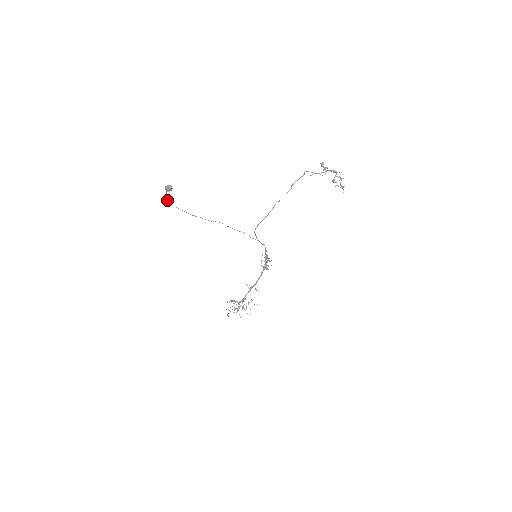
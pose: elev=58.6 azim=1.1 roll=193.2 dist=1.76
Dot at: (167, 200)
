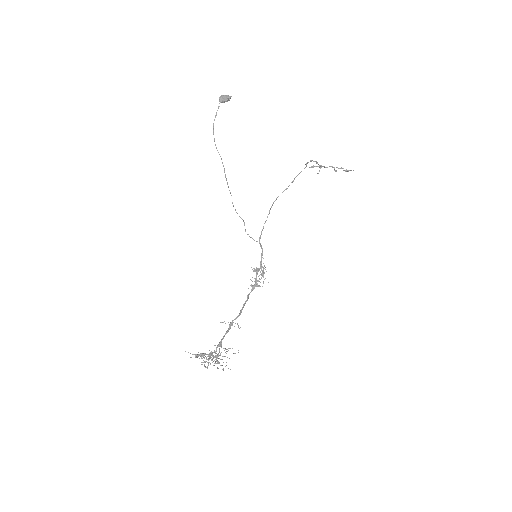
Dot at: (216, 113)
